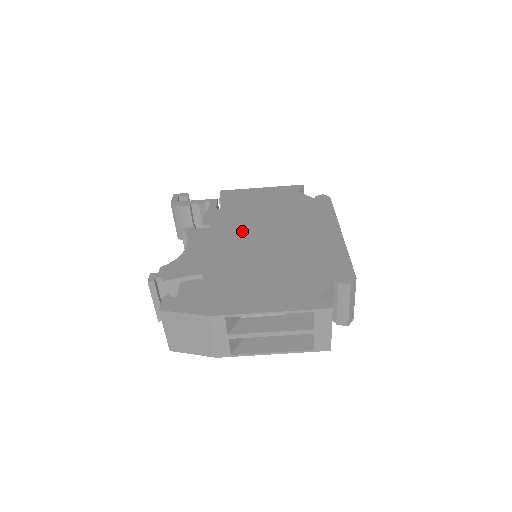
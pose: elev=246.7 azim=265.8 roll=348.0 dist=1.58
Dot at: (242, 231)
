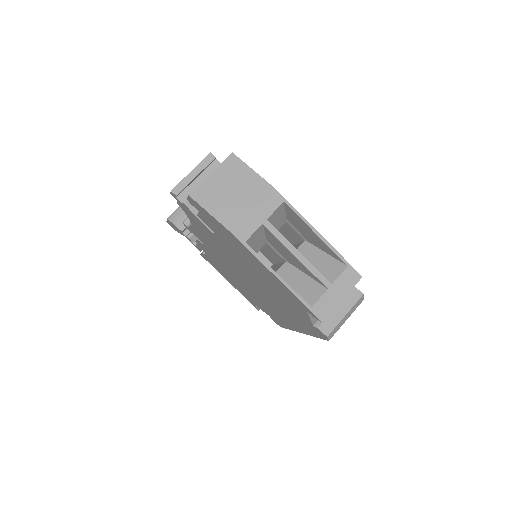
Dot at: occluded
